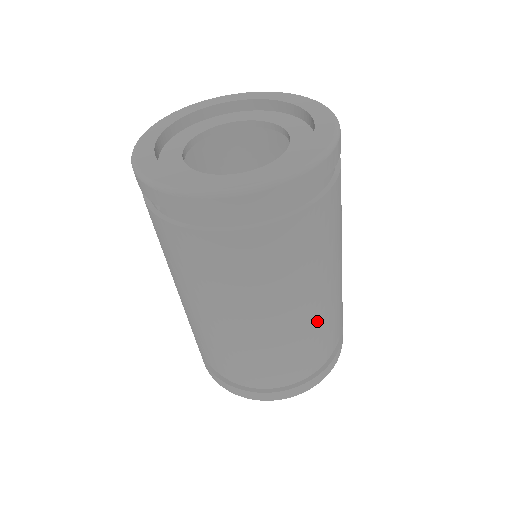
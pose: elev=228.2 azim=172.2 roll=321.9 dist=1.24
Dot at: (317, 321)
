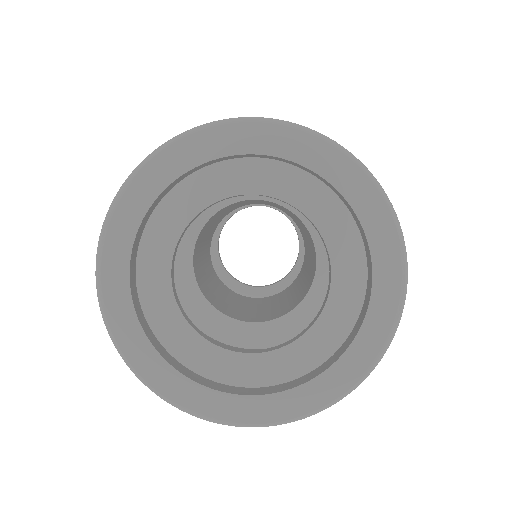
Dot at: occluded
